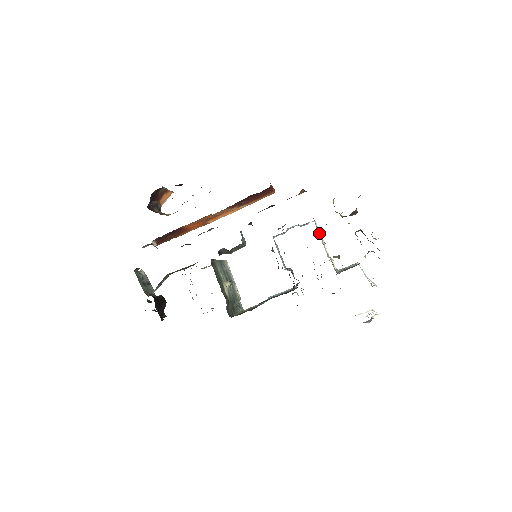
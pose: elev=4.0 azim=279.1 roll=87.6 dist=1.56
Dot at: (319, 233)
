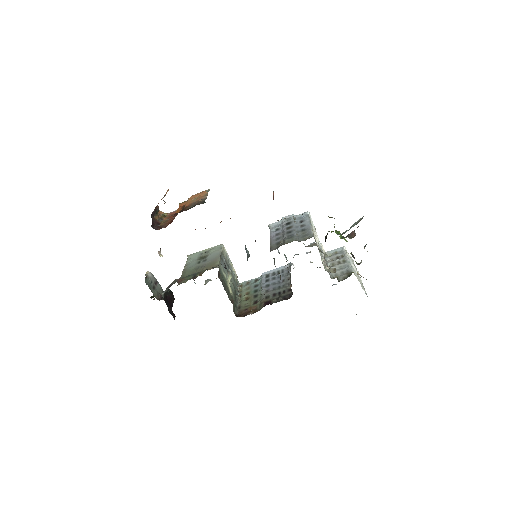
Dot at: (316, 240)
